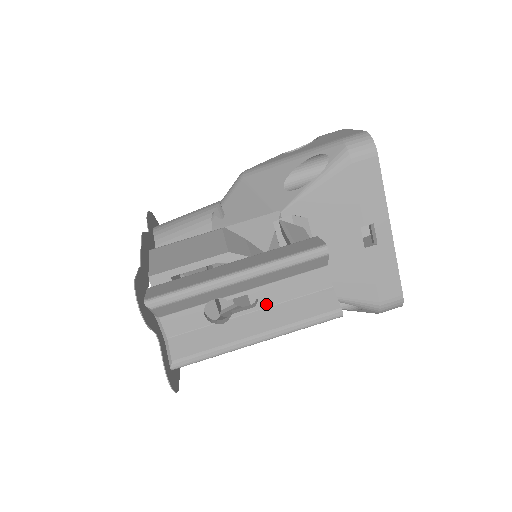
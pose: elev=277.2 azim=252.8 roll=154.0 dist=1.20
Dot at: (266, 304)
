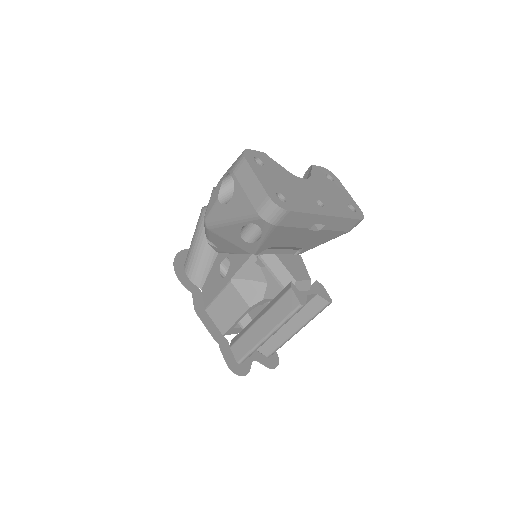
Dot at: occluded
